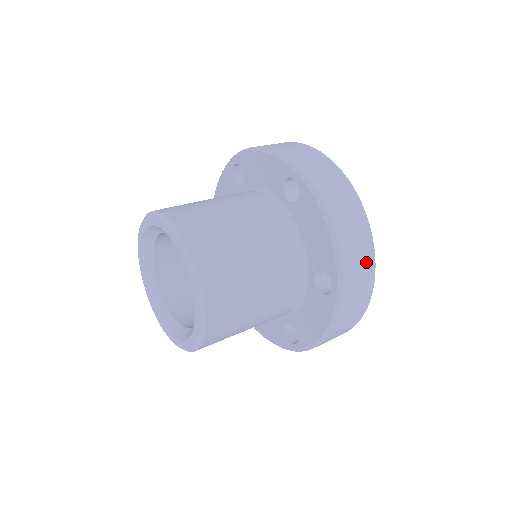
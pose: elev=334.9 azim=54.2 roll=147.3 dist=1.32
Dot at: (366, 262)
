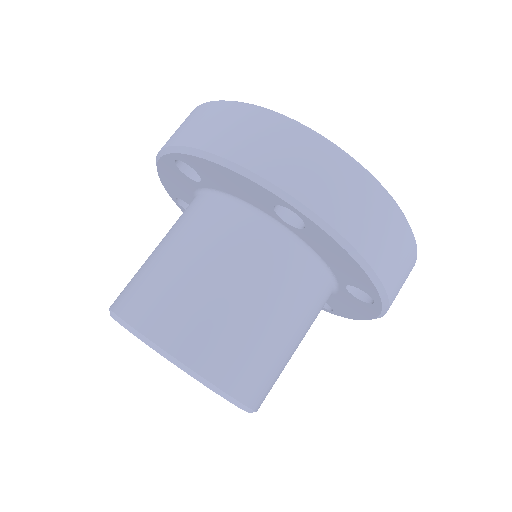
Dot at: (408, 258)
